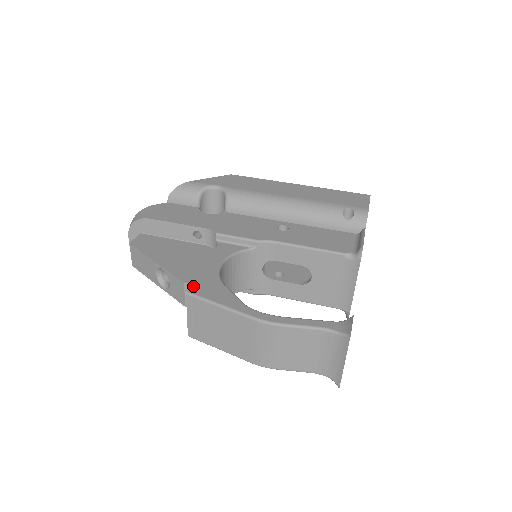
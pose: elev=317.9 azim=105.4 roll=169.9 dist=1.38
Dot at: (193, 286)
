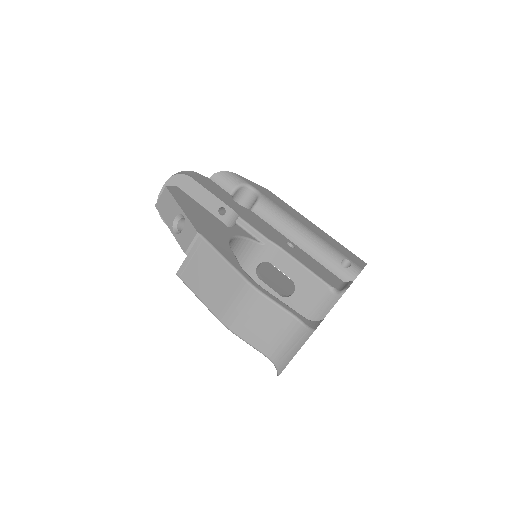
Dot at: (207, 234)
